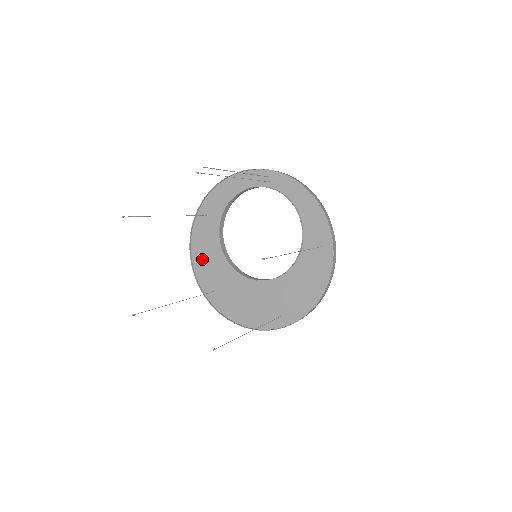
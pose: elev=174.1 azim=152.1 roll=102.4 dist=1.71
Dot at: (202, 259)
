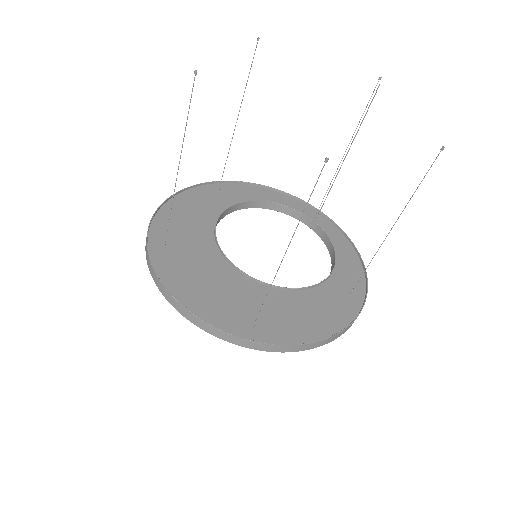
Dot at: (178, 214)
